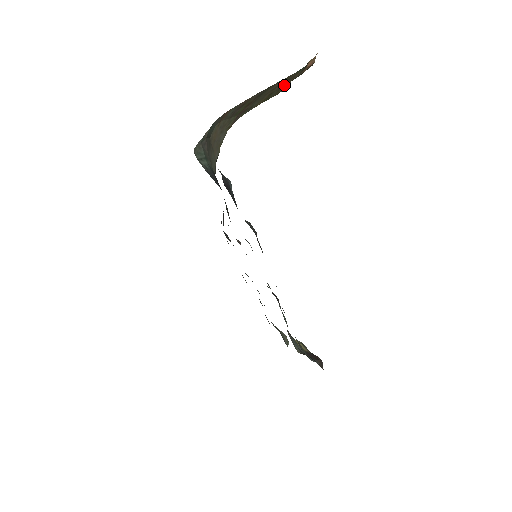
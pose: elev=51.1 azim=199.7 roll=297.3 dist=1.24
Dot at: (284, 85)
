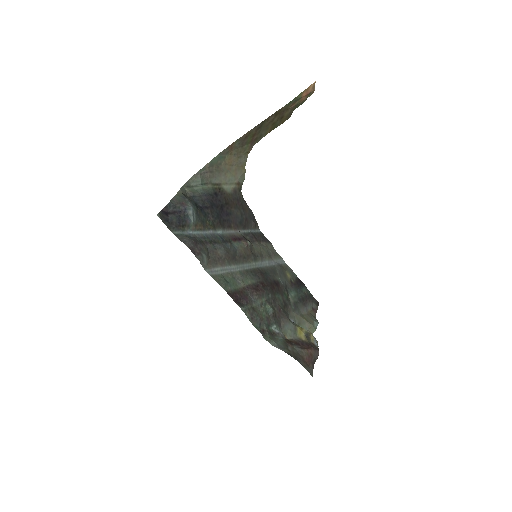
Dot at: (283, 115)
